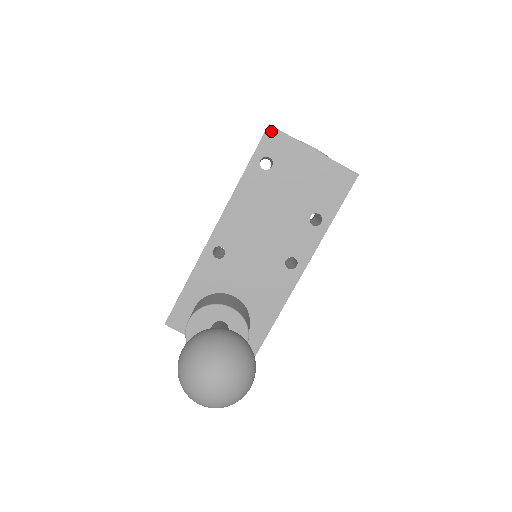
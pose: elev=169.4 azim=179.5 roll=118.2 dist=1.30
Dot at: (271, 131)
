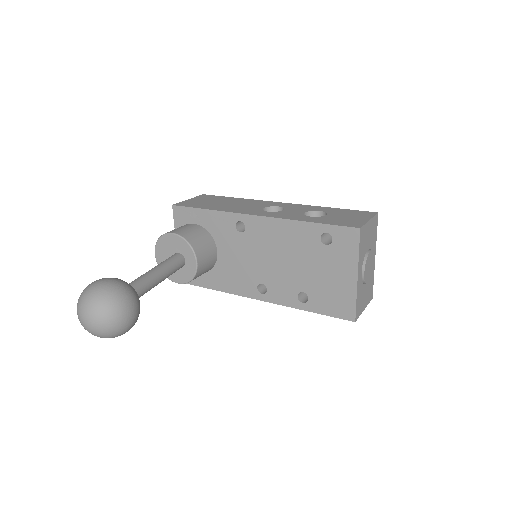
Dot at: (355, 232)
